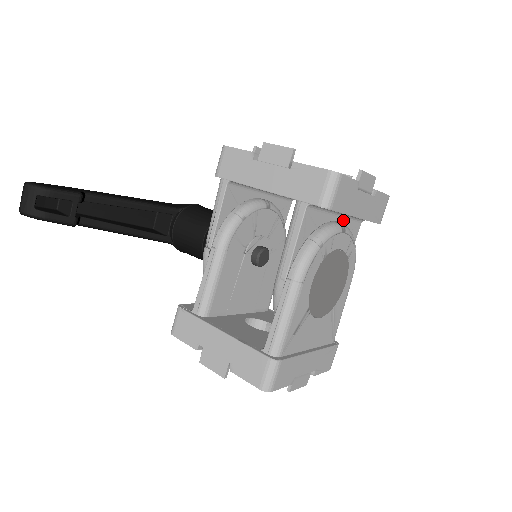
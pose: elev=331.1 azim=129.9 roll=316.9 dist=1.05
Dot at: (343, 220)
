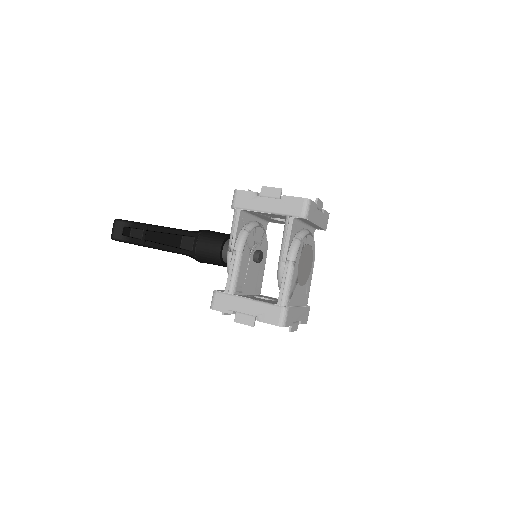
Dot at: (307, 228)
